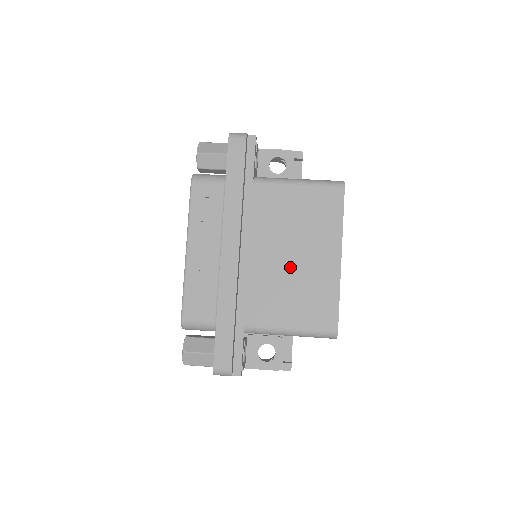
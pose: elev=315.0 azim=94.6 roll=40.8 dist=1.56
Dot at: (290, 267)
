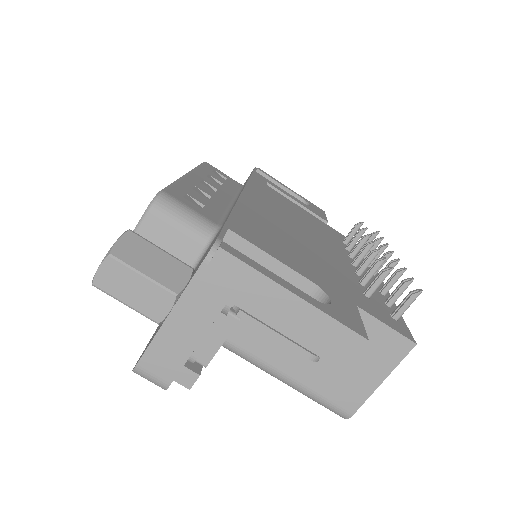
Dot at: occluded
